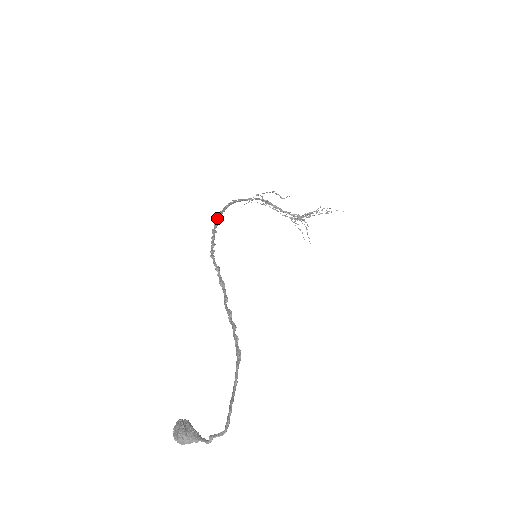
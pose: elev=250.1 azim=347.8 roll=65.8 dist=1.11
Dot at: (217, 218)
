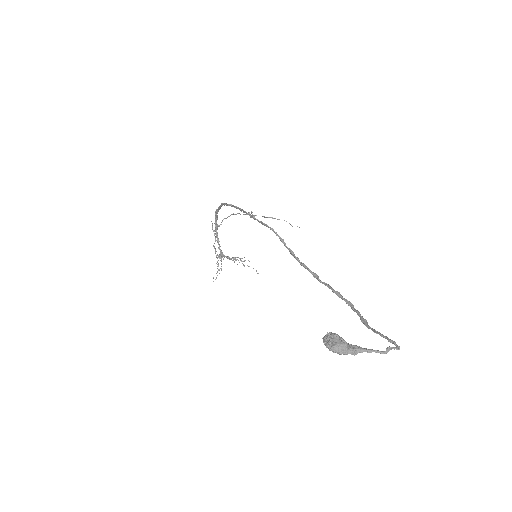
Dot at: occluded
